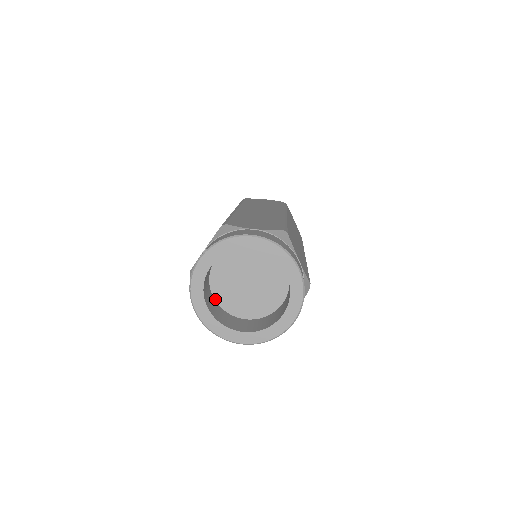
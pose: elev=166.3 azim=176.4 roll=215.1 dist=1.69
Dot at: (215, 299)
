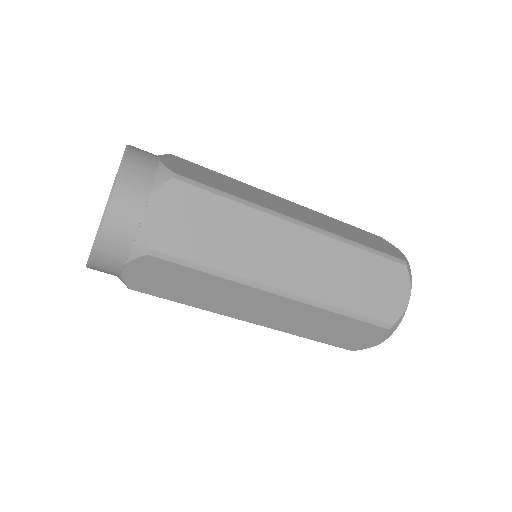
Dot at: occluded
